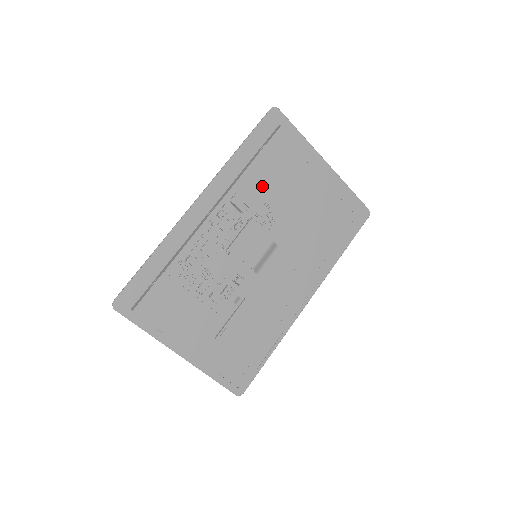
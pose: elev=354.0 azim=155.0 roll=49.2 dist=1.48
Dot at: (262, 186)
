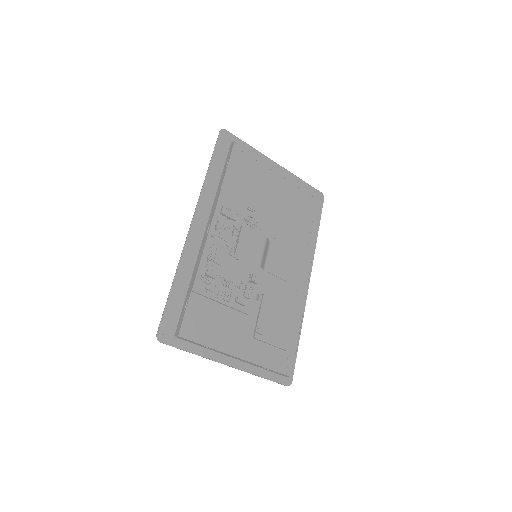
Dot at: (239, 195)
